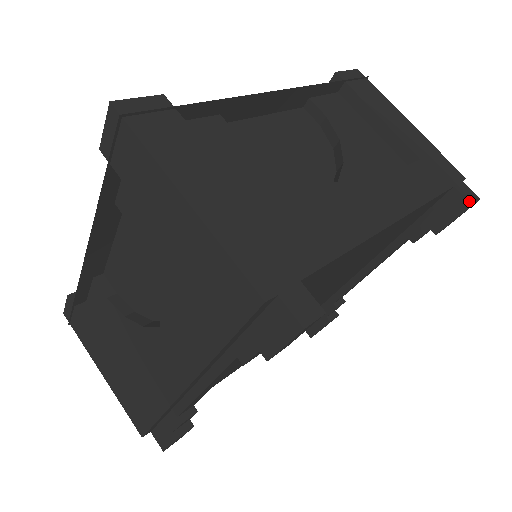
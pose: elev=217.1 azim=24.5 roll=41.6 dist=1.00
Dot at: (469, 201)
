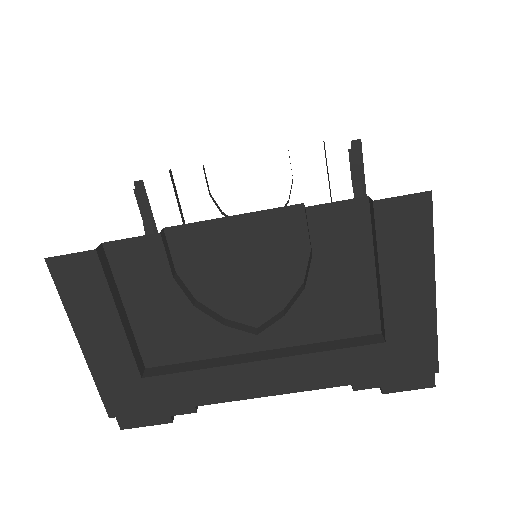
Dot at: occluded
